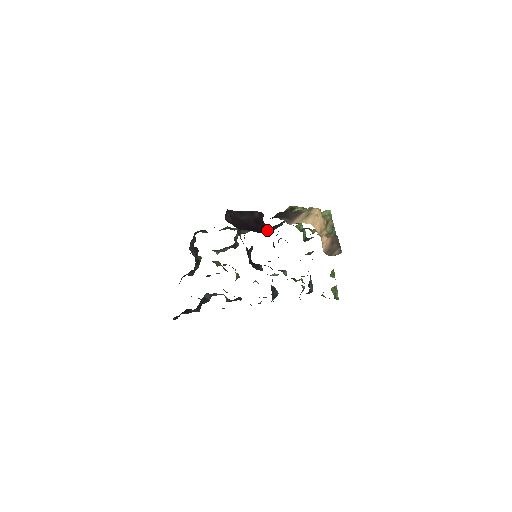
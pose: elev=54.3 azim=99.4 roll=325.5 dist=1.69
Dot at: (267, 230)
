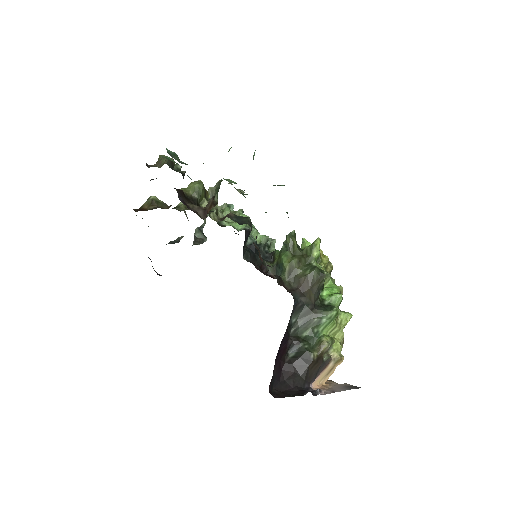
Dot at: (292, 346)
